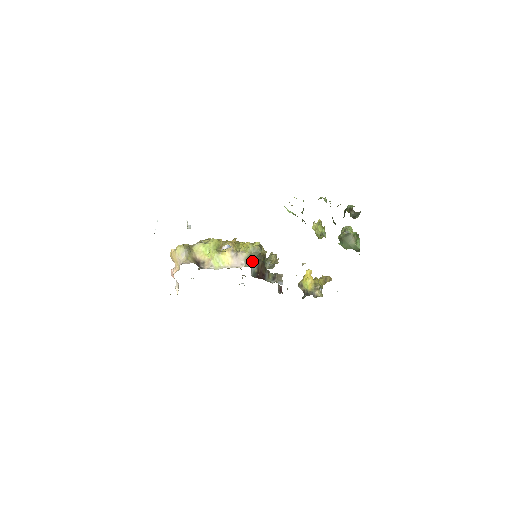
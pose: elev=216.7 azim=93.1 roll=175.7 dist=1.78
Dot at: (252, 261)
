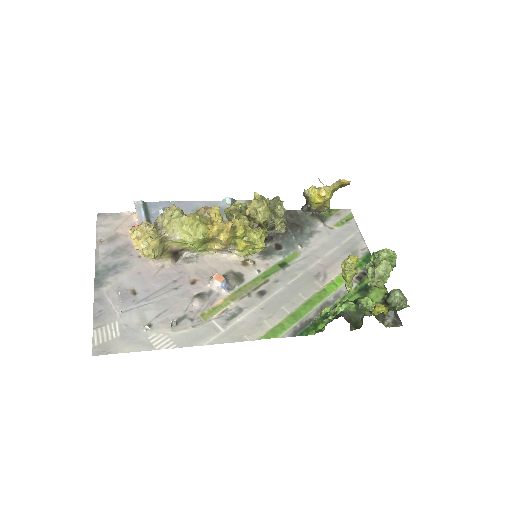
Dot at: occluded
